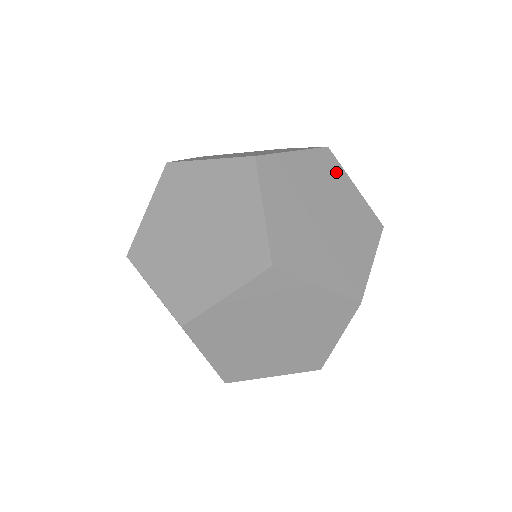
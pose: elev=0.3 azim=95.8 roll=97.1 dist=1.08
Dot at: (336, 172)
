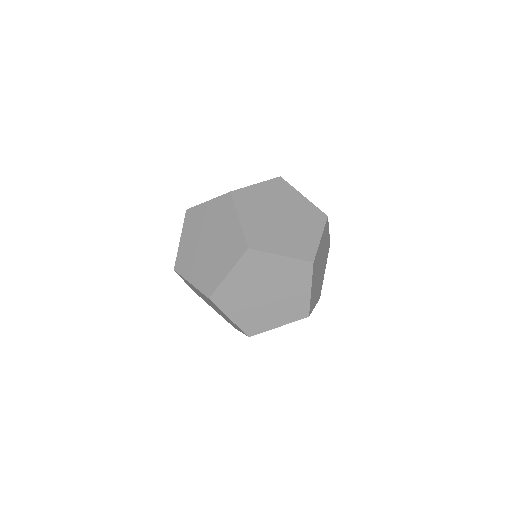
Dot at: occluded
